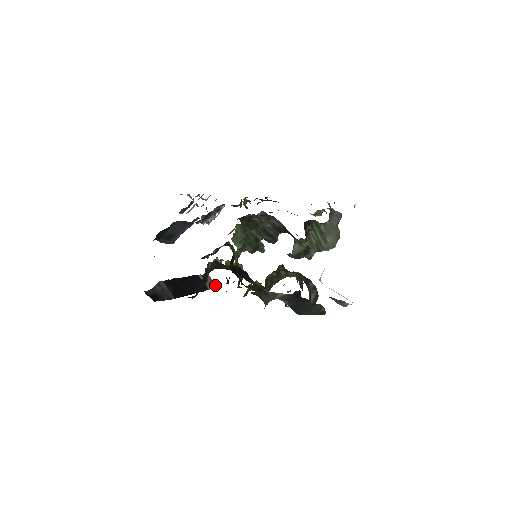
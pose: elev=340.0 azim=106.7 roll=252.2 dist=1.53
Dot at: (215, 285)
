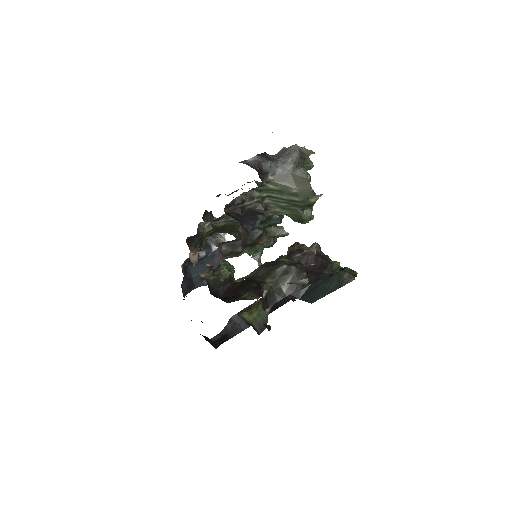
Dot at: occluded
